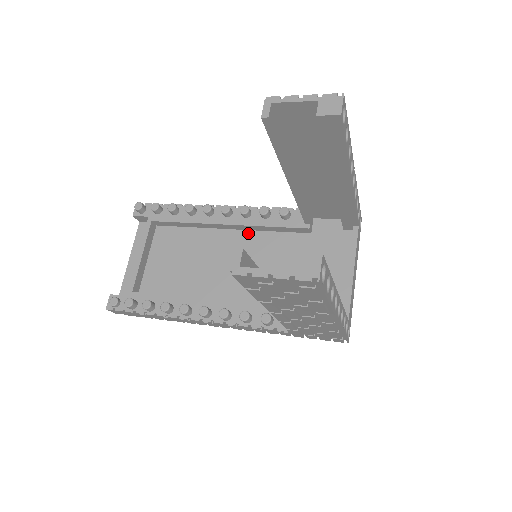
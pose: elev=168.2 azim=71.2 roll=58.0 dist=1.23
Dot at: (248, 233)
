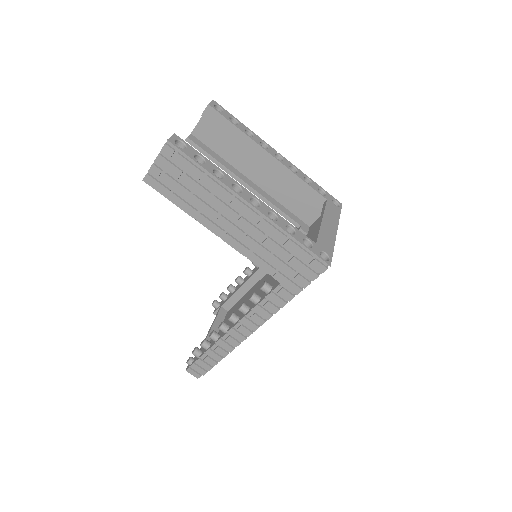
Dot at: occluded
